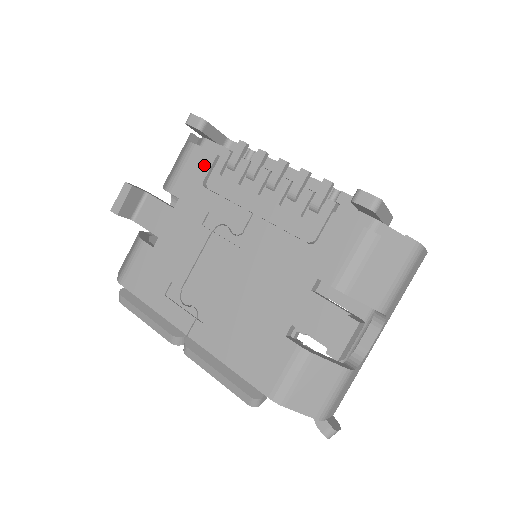
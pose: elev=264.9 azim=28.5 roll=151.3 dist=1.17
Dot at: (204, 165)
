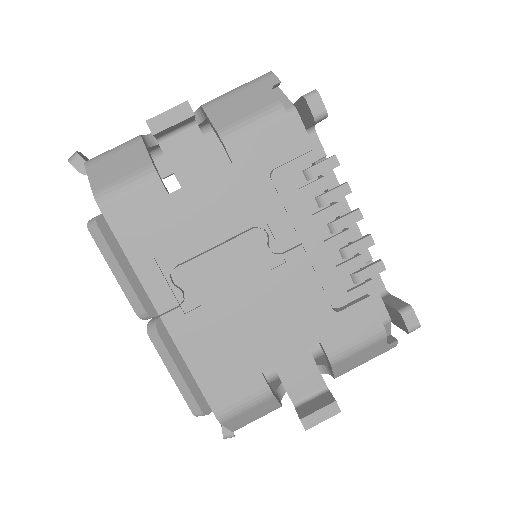
Dot at: (284, 150)
